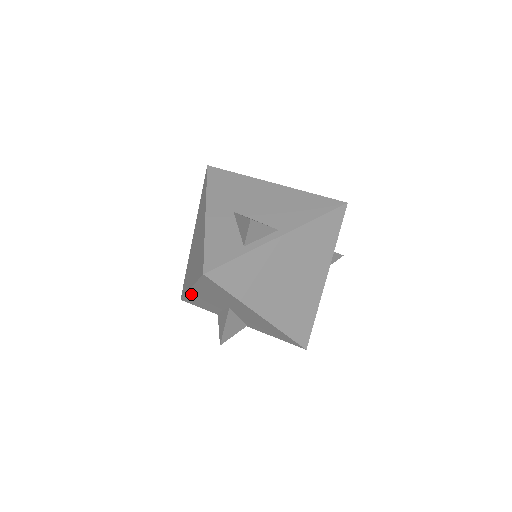
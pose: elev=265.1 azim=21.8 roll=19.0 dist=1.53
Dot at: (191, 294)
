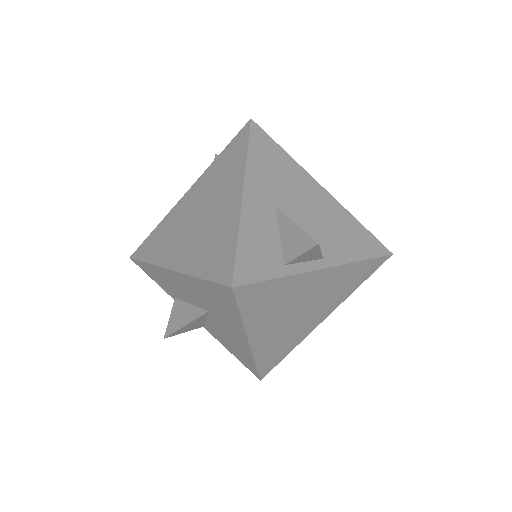
Dot at: (162, 270)
